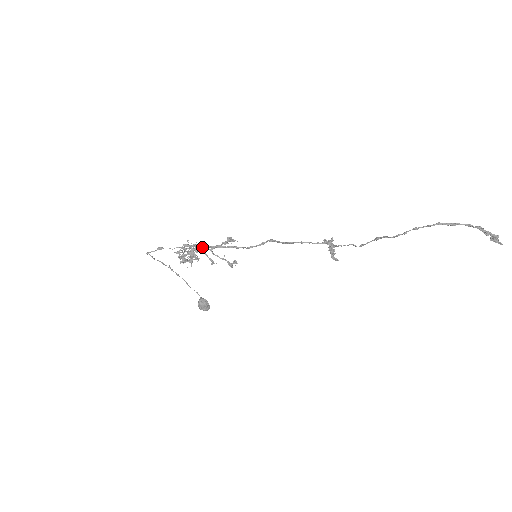
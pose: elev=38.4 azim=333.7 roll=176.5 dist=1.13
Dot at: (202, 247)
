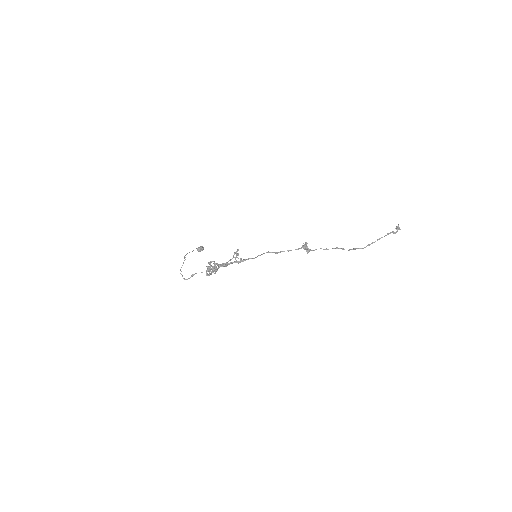
Dot at: occluded
